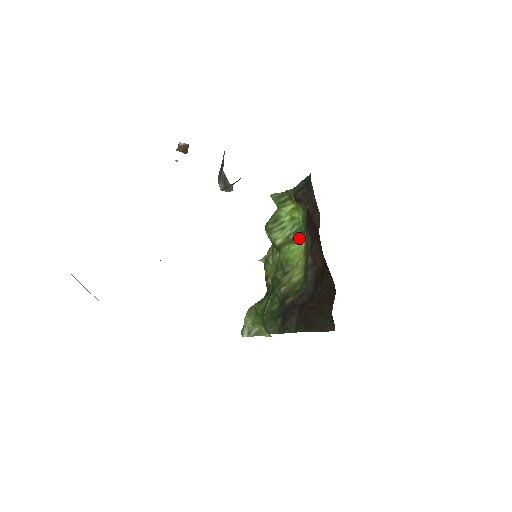
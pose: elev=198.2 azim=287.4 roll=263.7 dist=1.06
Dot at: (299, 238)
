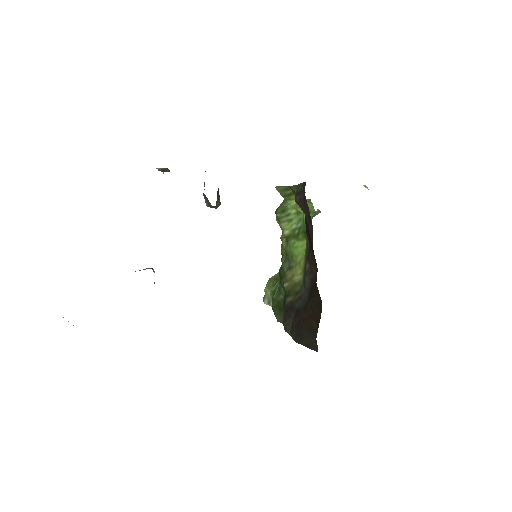
Dot at: (302, 236)
